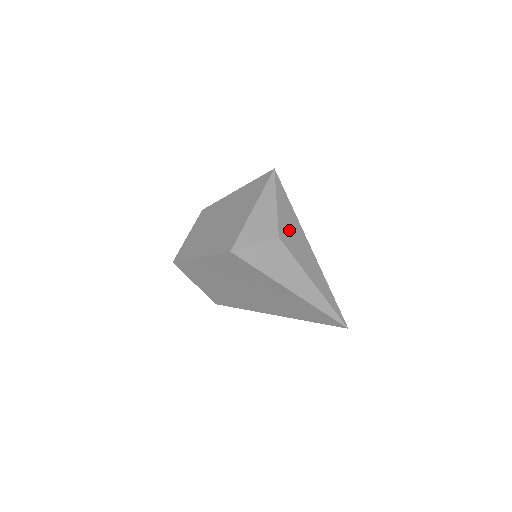
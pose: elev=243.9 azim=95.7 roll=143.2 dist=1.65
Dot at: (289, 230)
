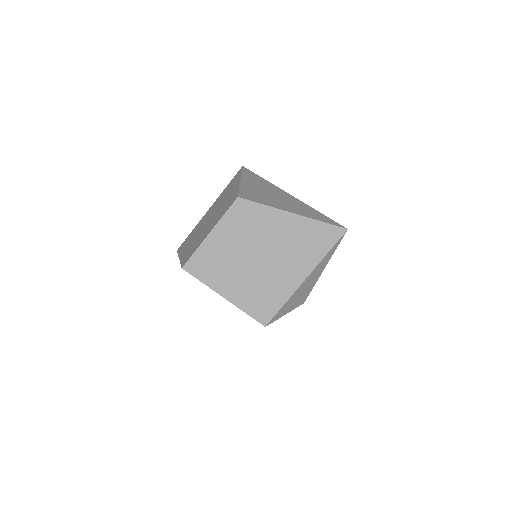
Dot at: occluded
